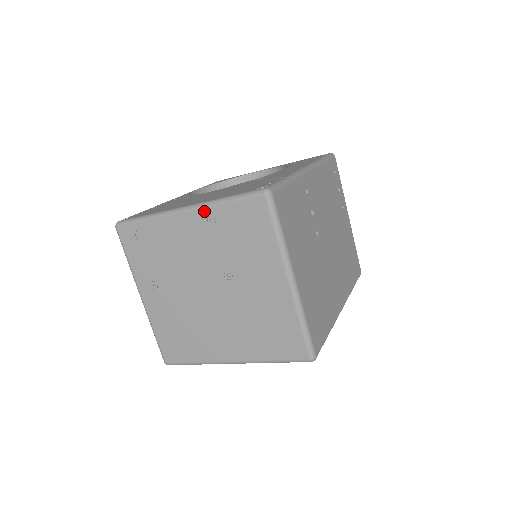
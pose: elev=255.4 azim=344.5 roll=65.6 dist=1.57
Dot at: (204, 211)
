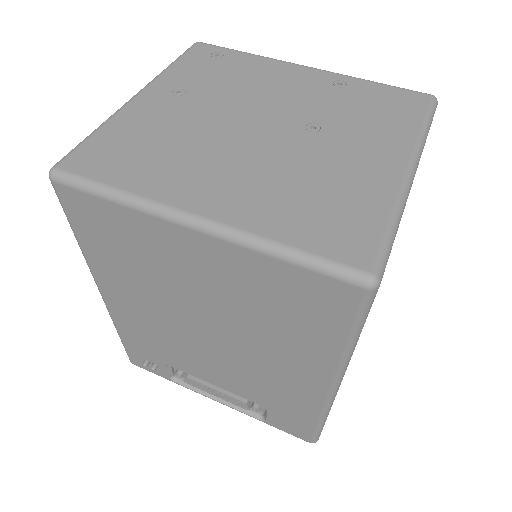
Dot at: (337, 75)
